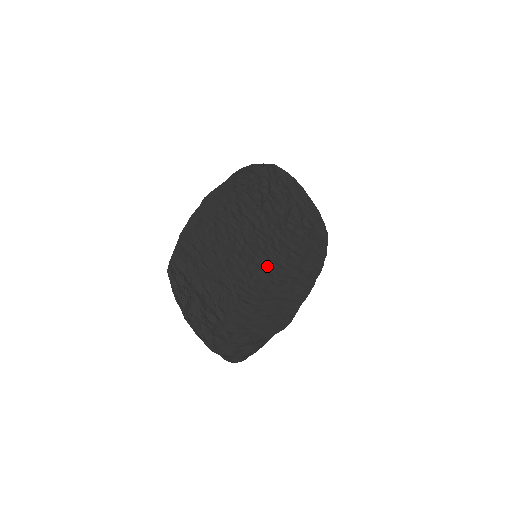
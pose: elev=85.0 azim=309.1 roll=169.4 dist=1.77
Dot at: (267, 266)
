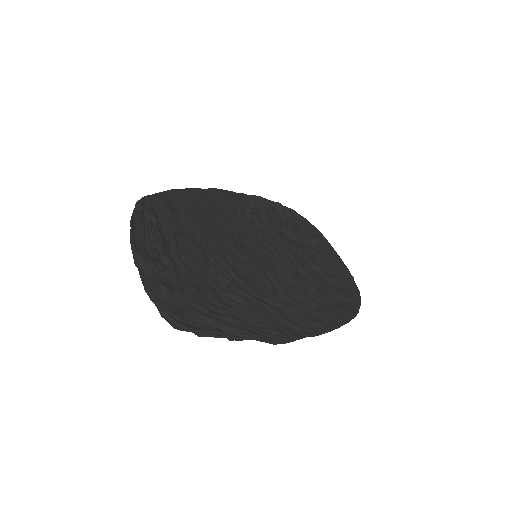
Dot at: (268, 271)
